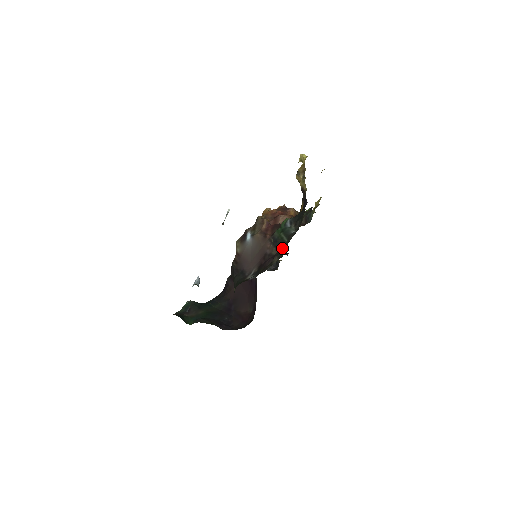
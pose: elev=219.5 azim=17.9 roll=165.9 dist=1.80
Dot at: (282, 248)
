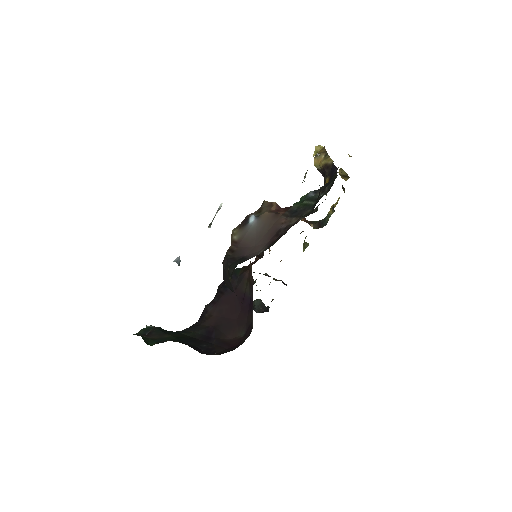
Dot at: (308, 211)
